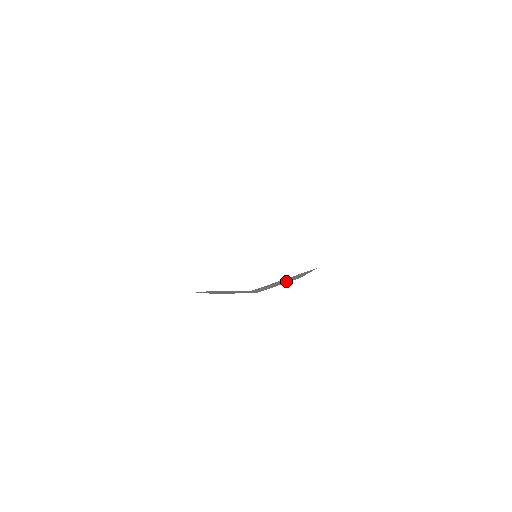
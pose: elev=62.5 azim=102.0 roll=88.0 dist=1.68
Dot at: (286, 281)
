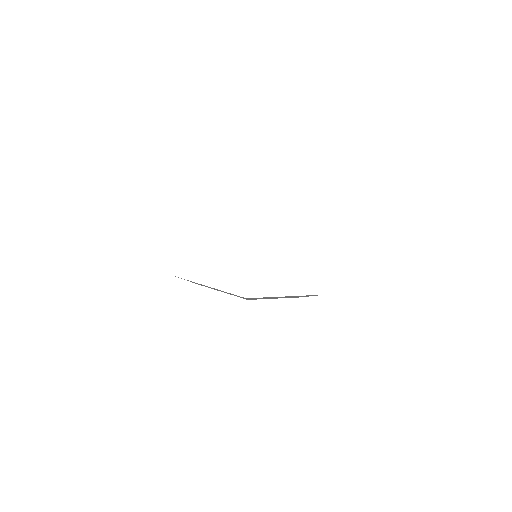
Dot at: (285, 297)
